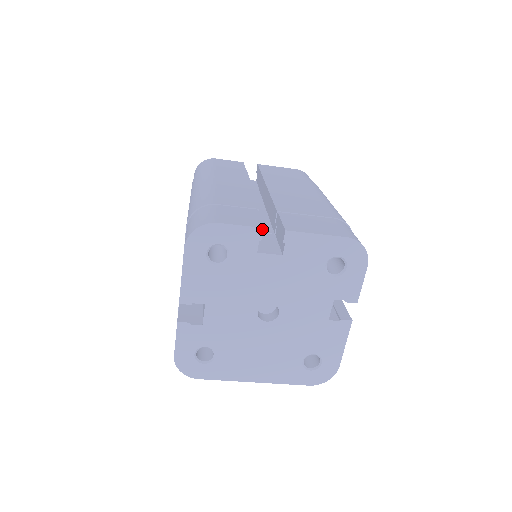
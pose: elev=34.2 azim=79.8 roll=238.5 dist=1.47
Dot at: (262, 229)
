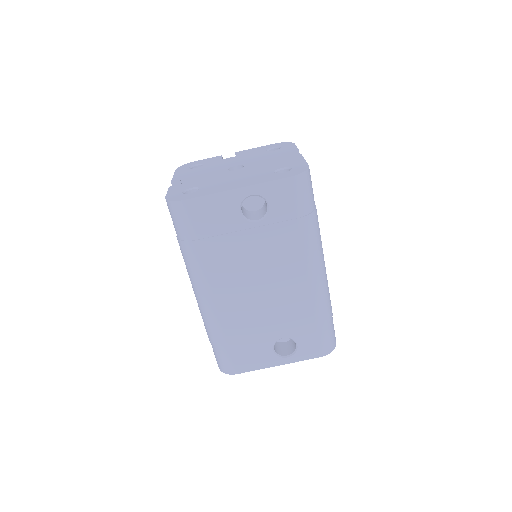
Dot at: (221, 156)
